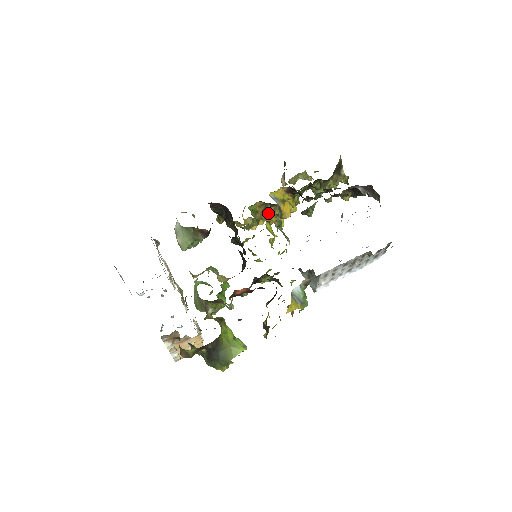
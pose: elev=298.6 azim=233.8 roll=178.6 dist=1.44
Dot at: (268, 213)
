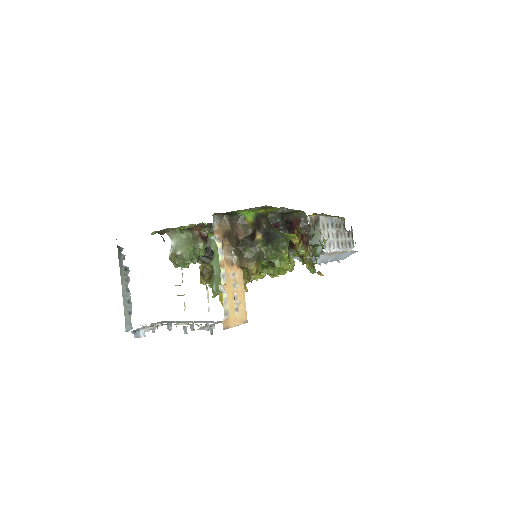
Dot at: occluded
